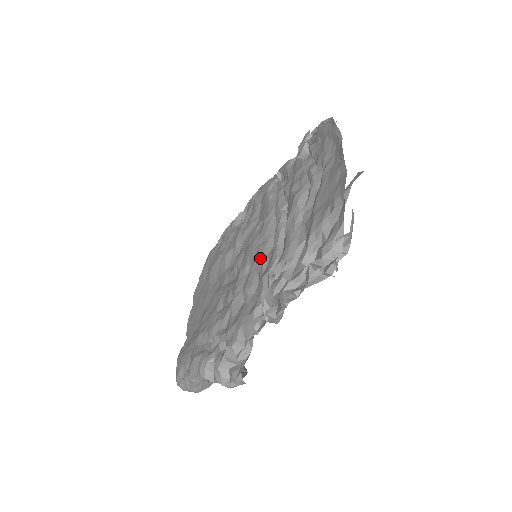
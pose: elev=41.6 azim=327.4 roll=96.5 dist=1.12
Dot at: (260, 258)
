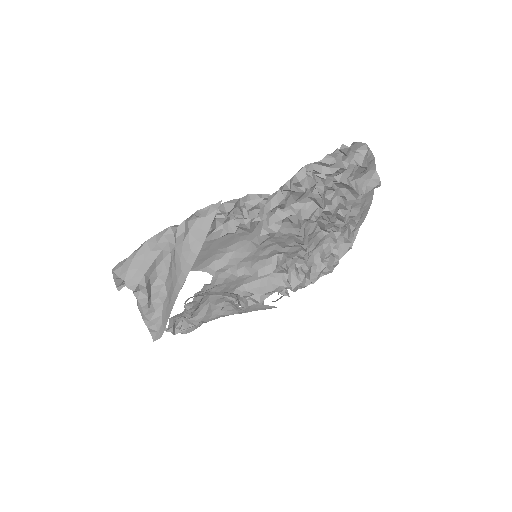
Dot at: occluded
